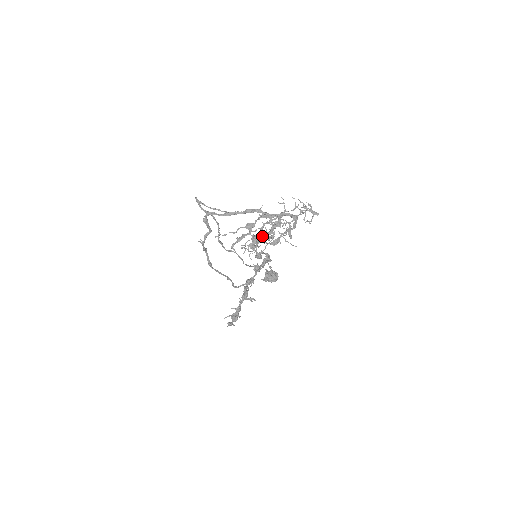
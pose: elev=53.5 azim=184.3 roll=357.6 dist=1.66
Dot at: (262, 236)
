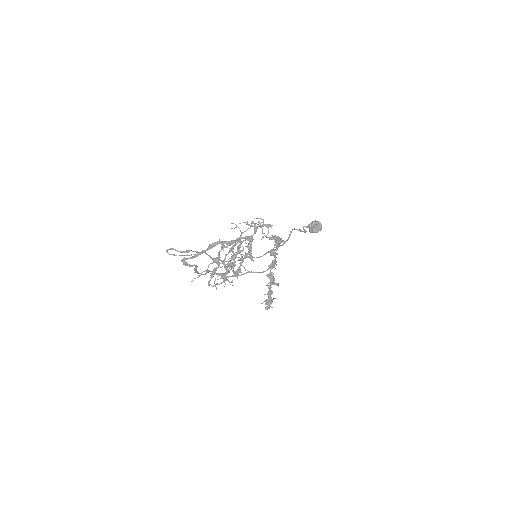
Dot at: (227, 268)
